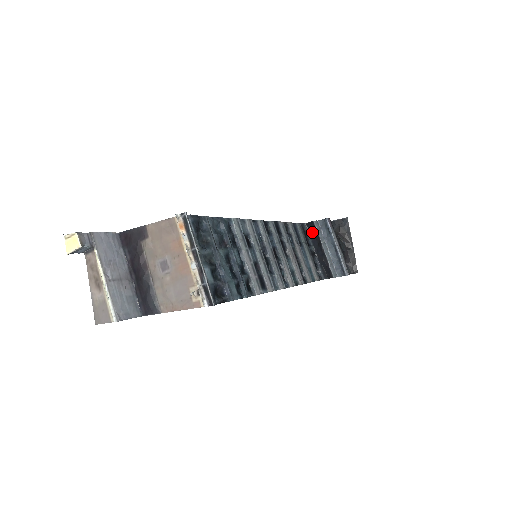
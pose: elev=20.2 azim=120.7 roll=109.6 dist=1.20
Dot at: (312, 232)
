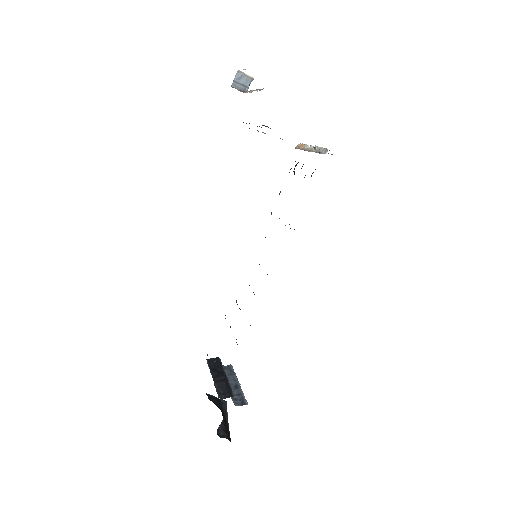
Dot at: occluded
